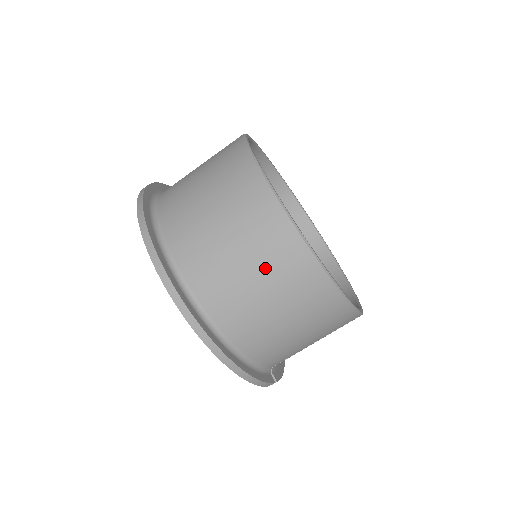
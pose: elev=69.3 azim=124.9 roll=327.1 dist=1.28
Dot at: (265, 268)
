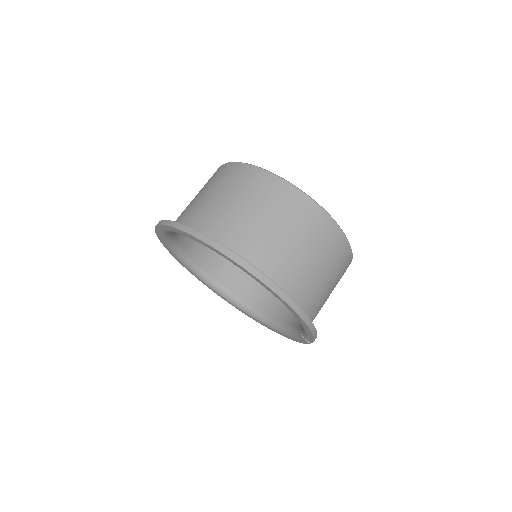
Dot at: (309, 240)
